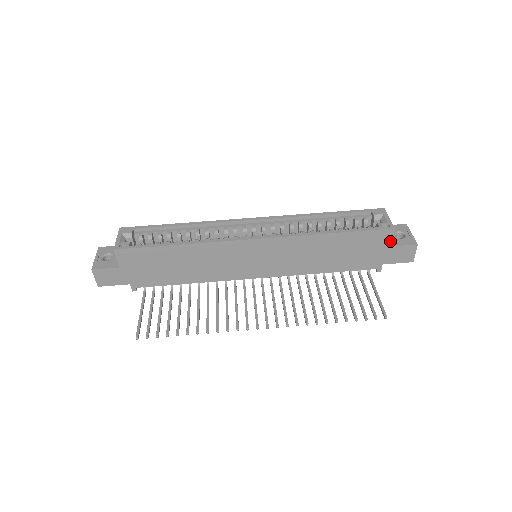
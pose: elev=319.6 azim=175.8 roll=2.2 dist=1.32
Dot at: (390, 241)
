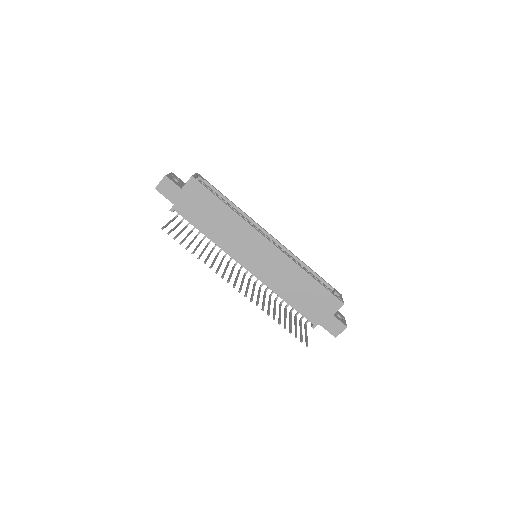
Dot at: (335, 311)
